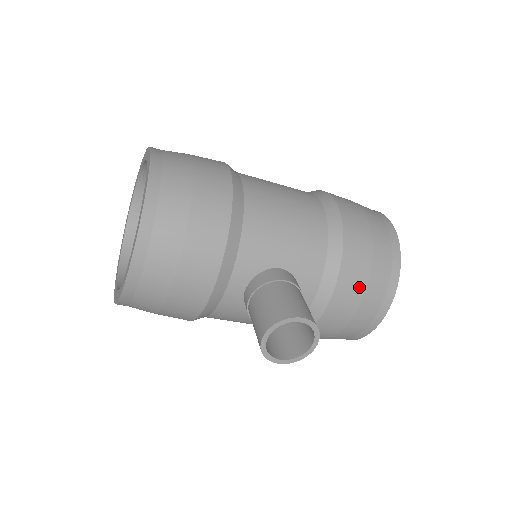
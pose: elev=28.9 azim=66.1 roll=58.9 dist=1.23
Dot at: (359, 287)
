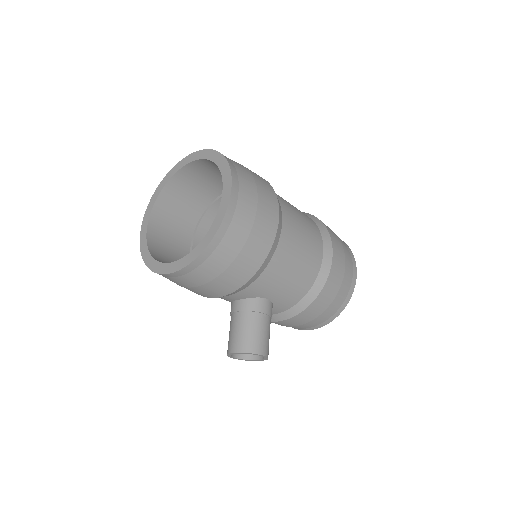
Dot at: (307, 320)
